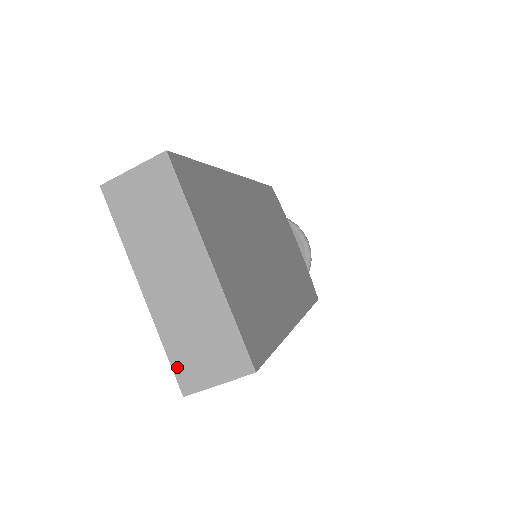
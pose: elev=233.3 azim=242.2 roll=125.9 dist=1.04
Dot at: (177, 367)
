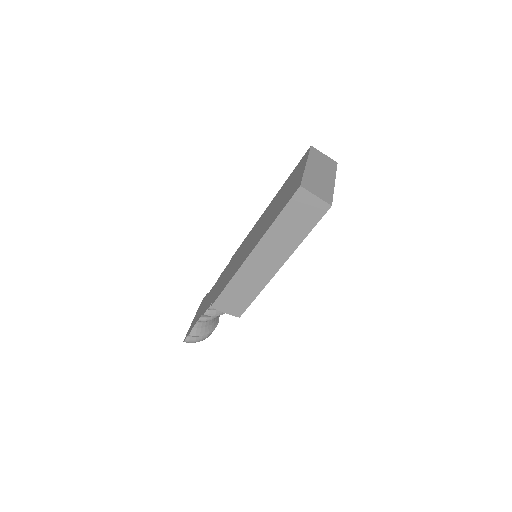
Dot at: (304, 181)
